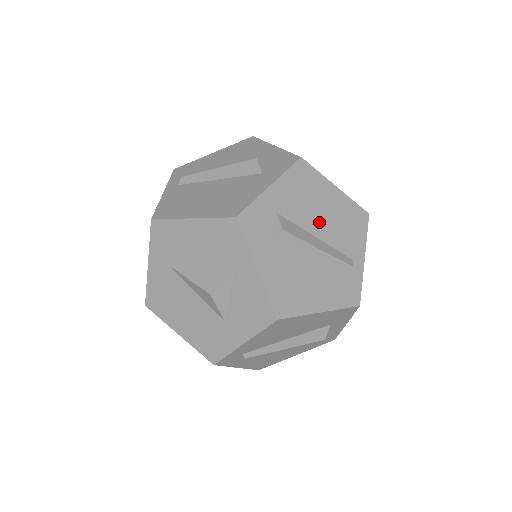
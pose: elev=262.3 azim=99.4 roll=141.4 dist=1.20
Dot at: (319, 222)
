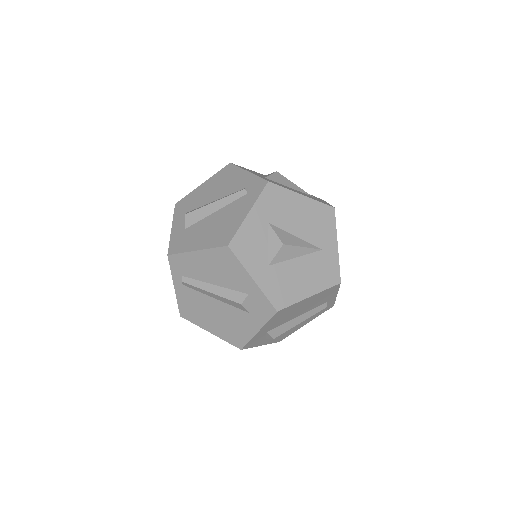
Dot at: (298, 313)
